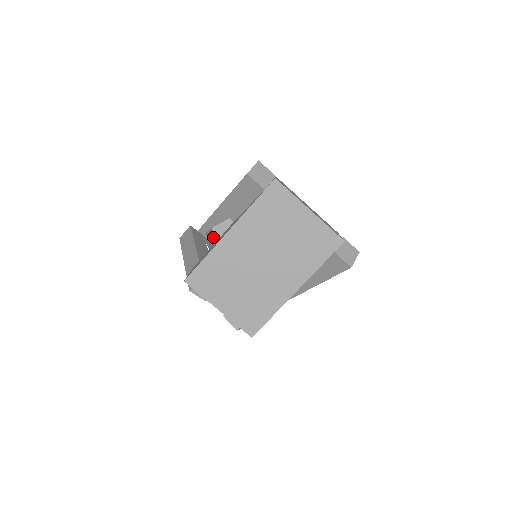
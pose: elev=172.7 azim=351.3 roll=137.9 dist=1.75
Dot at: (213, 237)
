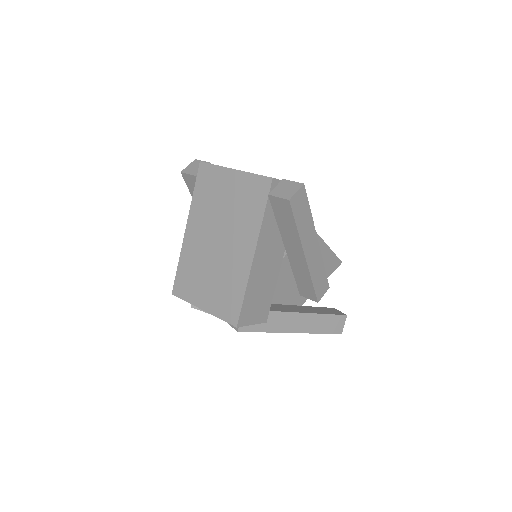
Dot at: occluded
